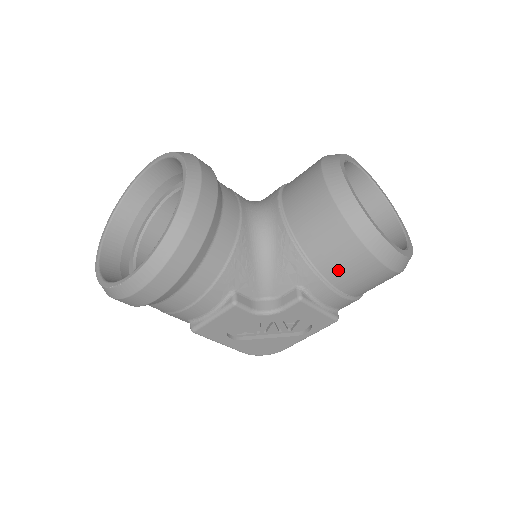
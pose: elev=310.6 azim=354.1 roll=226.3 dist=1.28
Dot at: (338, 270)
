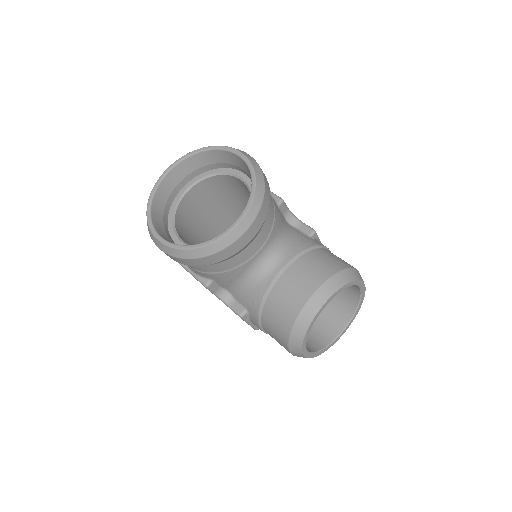
Dot at: (270, 331)
